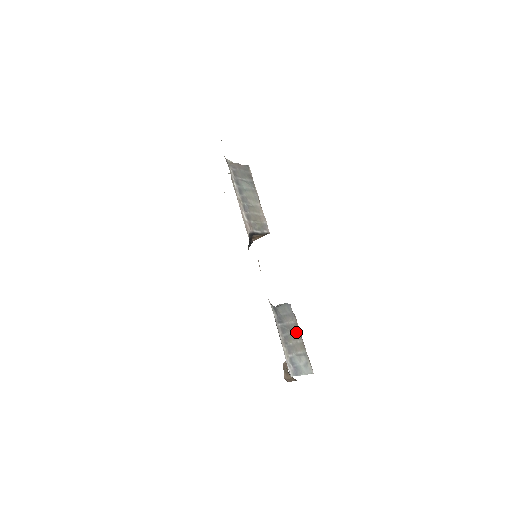
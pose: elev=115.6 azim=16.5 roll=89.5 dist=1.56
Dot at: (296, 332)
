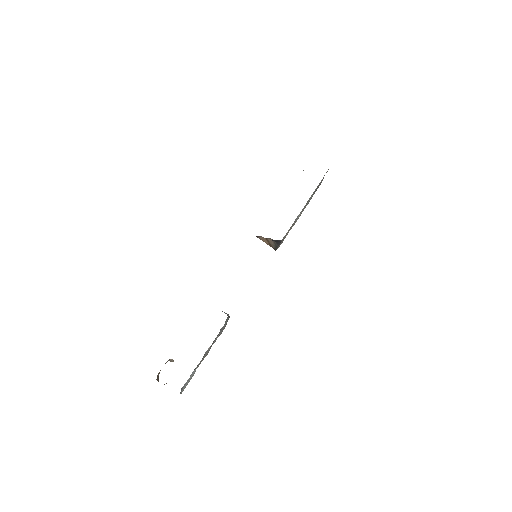
Dot at: occluded
